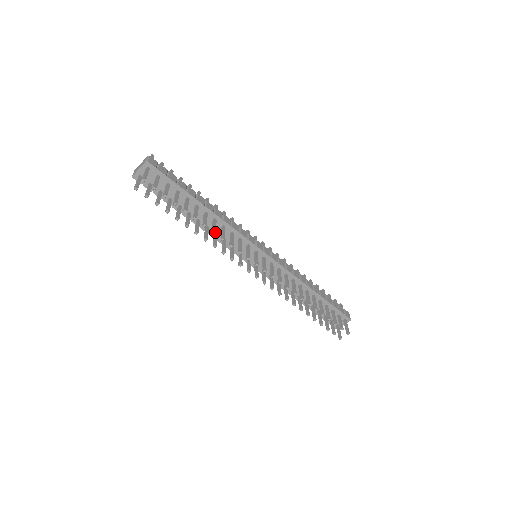
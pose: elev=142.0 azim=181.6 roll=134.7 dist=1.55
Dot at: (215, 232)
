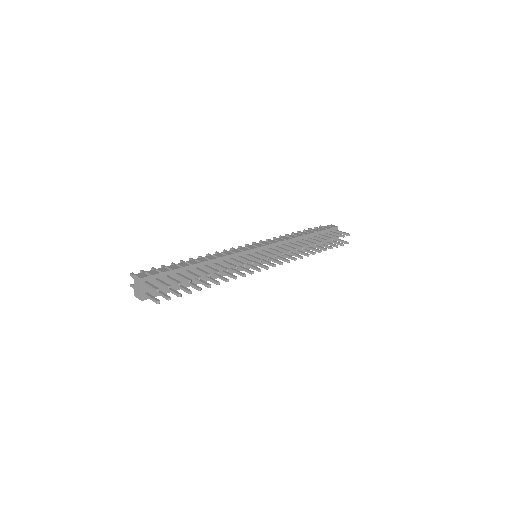
Dot at: (228, 269)
